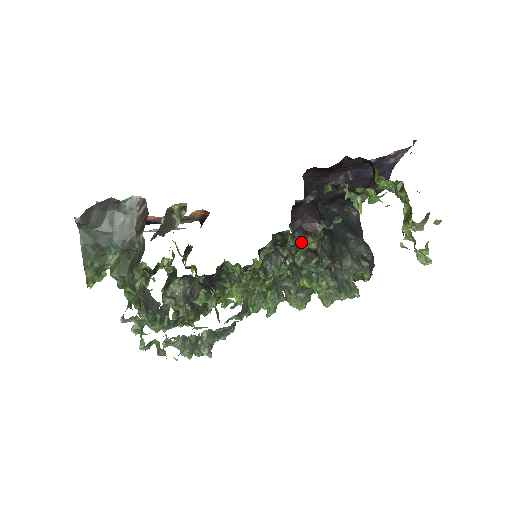
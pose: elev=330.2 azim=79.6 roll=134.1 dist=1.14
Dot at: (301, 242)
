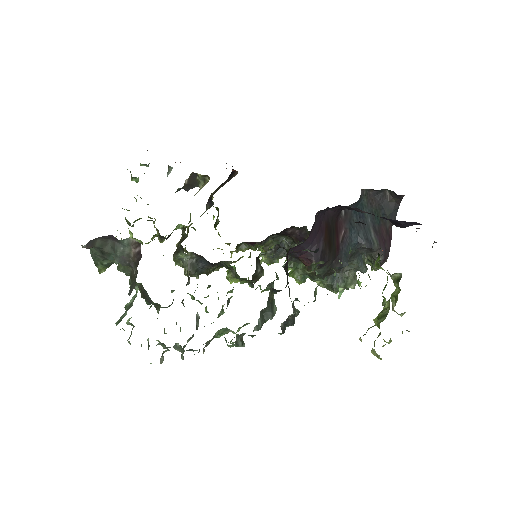
Dot at: (297, 264)
